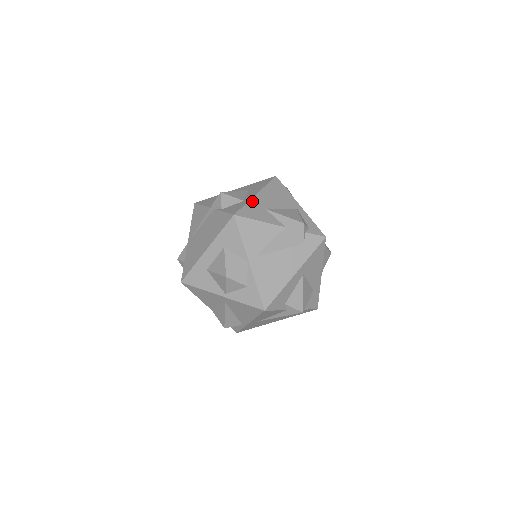
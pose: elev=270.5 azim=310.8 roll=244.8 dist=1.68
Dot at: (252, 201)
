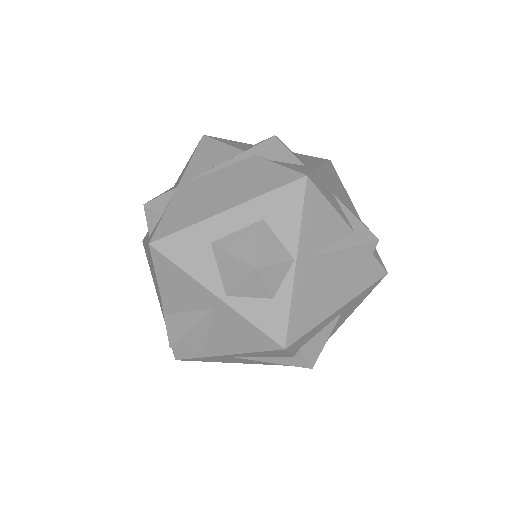
Dot at: (319, 172)
